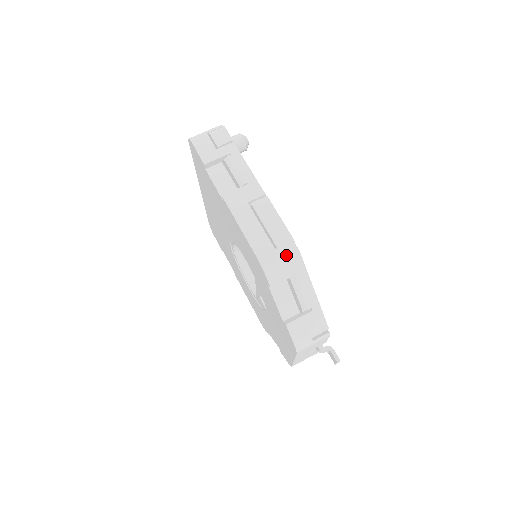
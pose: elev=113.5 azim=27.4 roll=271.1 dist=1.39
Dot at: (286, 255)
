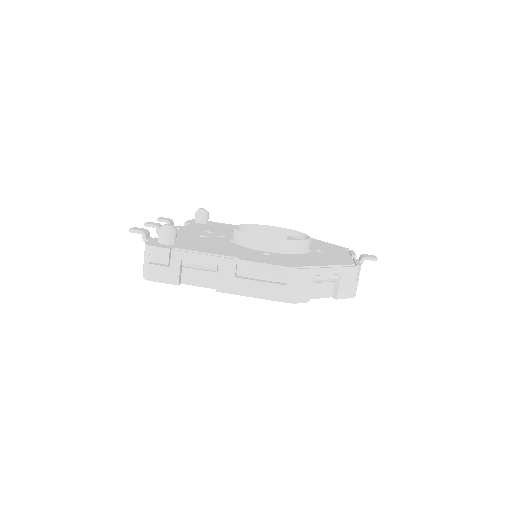
Dot at: (297, 281)
